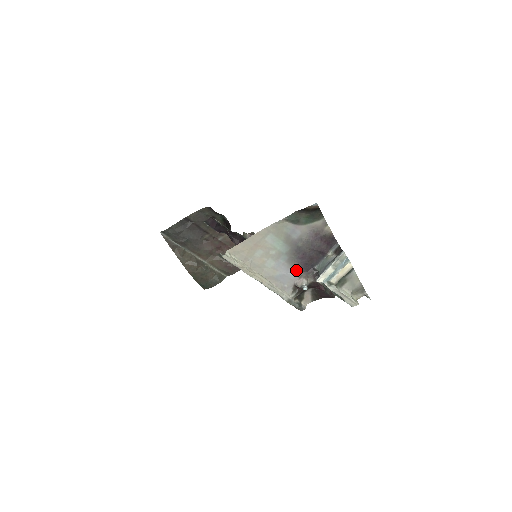
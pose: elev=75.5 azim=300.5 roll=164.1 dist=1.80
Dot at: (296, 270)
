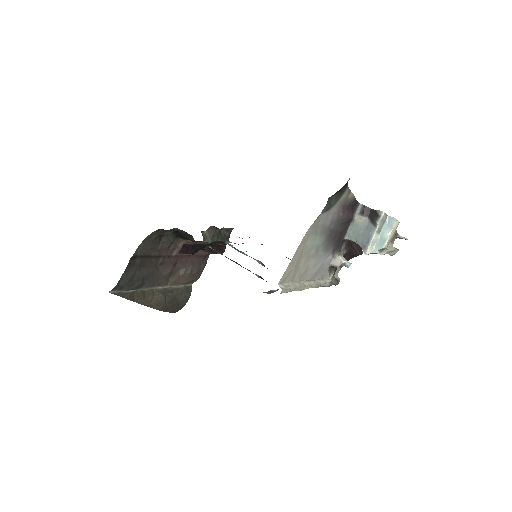
Dot at: (330, 252)
